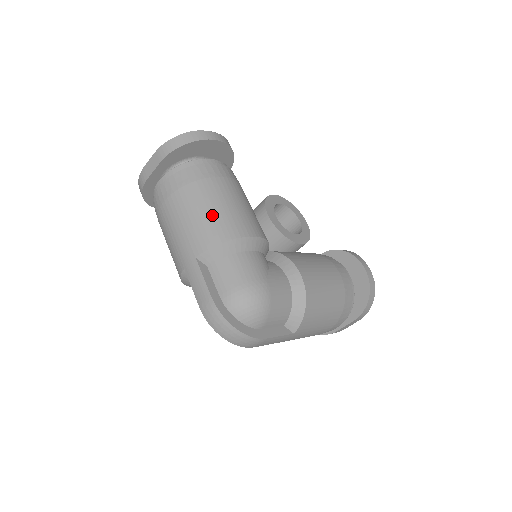
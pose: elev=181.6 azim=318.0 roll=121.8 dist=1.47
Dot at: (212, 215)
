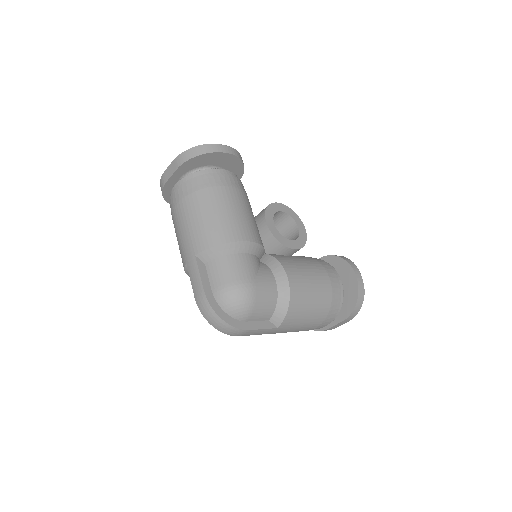
Dot at: (213, 220)
